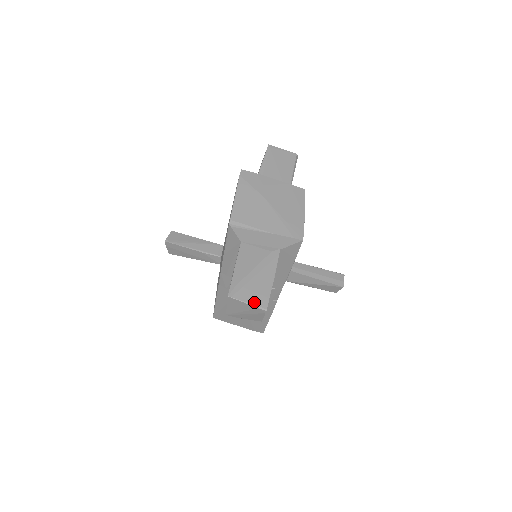
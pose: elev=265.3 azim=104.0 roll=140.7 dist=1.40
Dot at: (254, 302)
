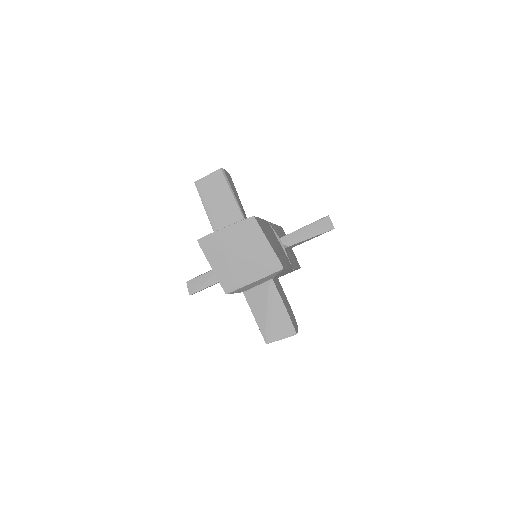
Dot at: (285, 335)
